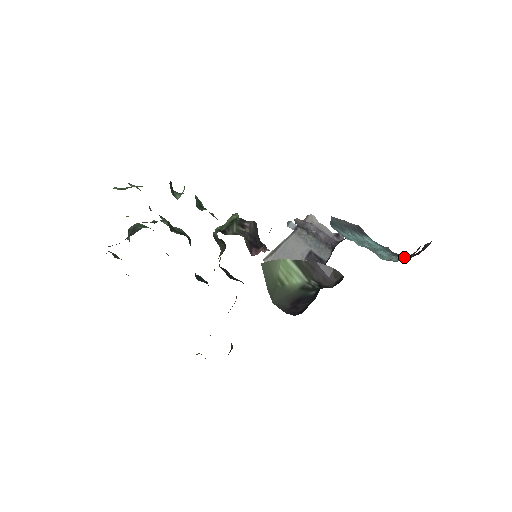
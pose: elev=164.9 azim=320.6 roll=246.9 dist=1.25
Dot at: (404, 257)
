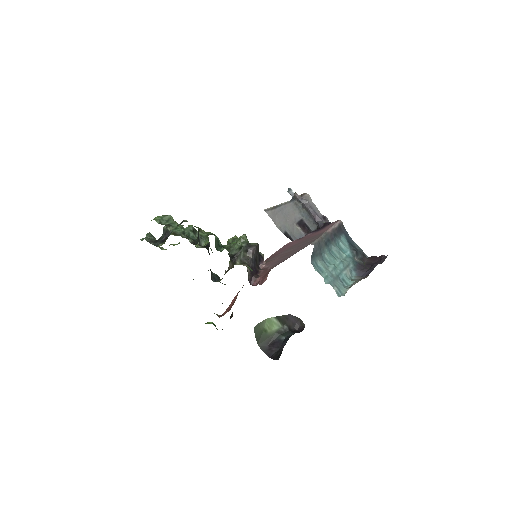
Dot at: (361, 273)
